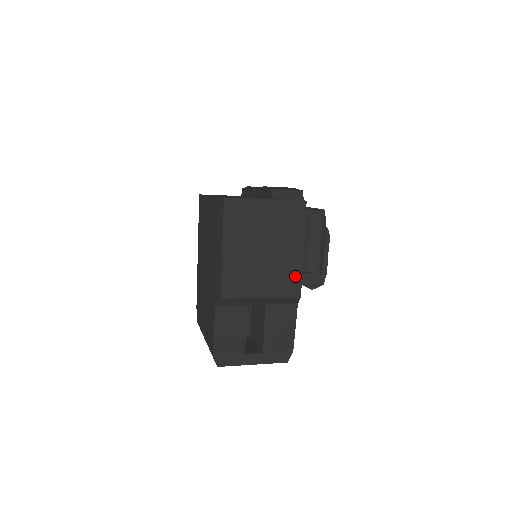
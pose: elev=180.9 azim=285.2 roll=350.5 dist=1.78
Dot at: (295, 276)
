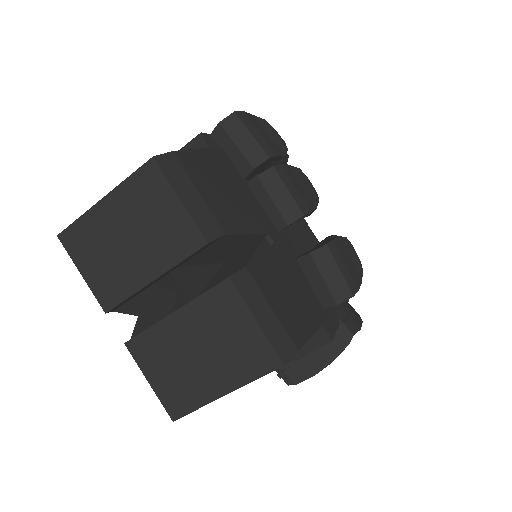
Dot at: occluded
